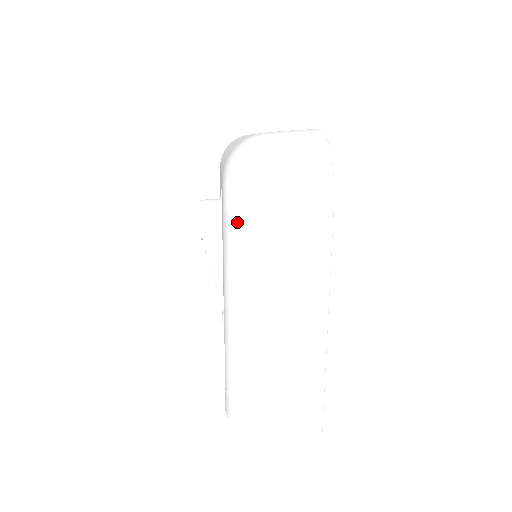
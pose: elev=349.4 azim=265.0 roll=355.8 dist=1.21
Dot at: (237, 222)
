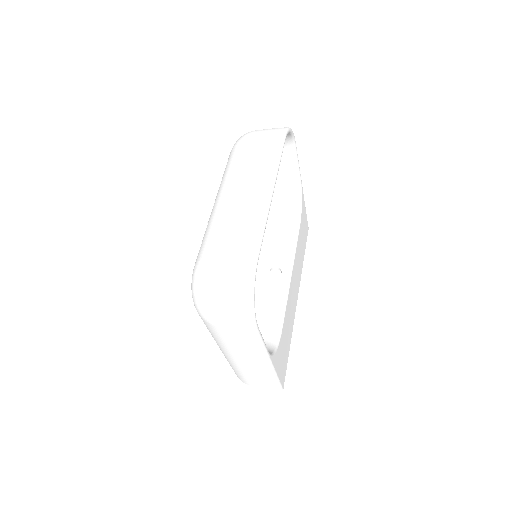
Dot at: occluded
